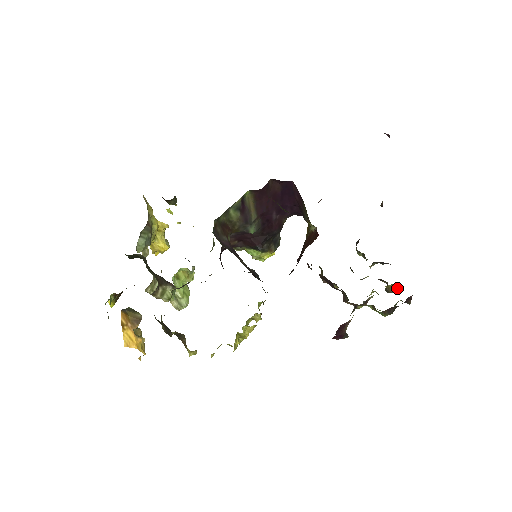
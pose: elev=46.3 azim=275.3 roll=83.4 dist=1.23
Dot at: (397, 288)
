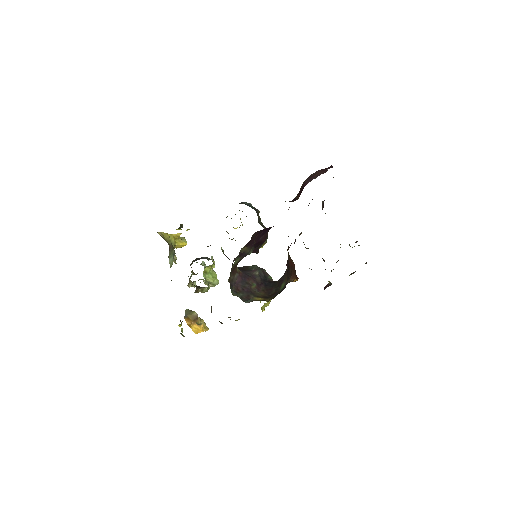
Dot at: occluded
